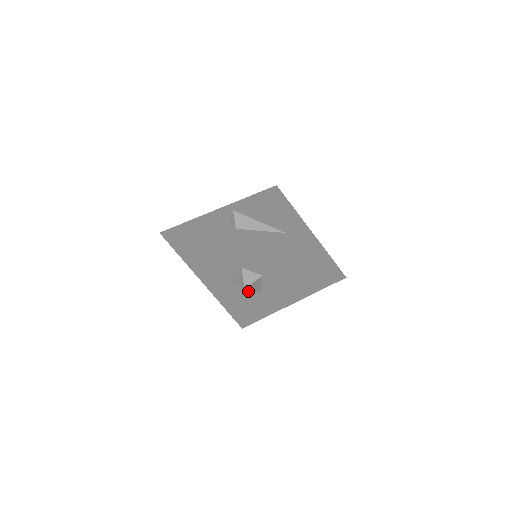
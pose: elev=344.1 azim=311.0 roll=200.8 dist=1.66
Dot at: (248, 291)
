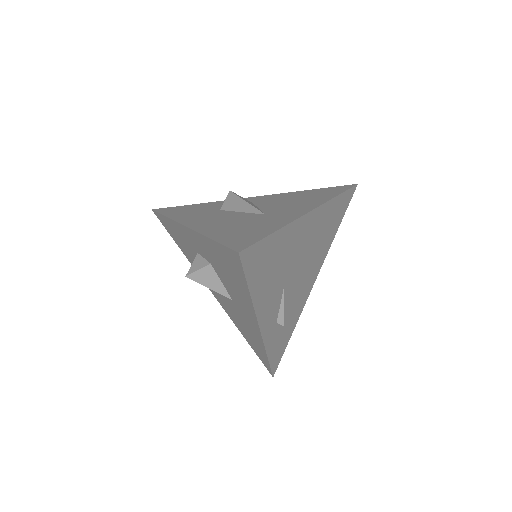
Dot at: occluded
